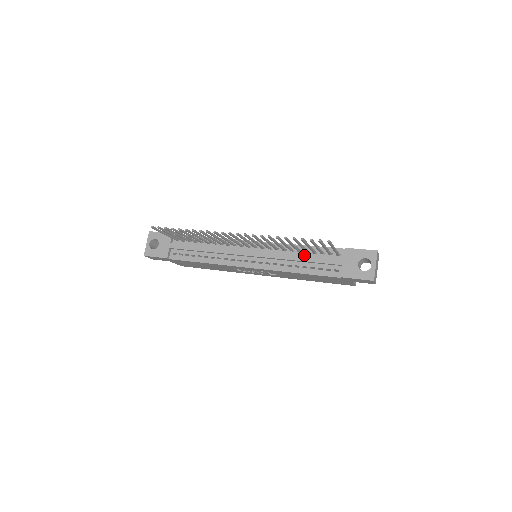
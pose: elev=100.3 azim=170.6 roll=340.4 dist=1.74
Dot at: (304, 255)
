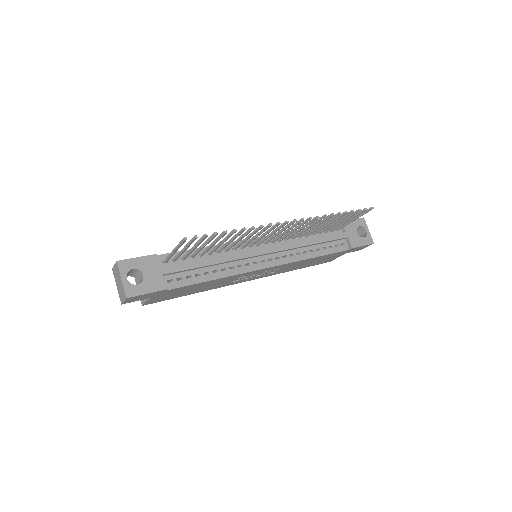
Dot at: (312, 238)
